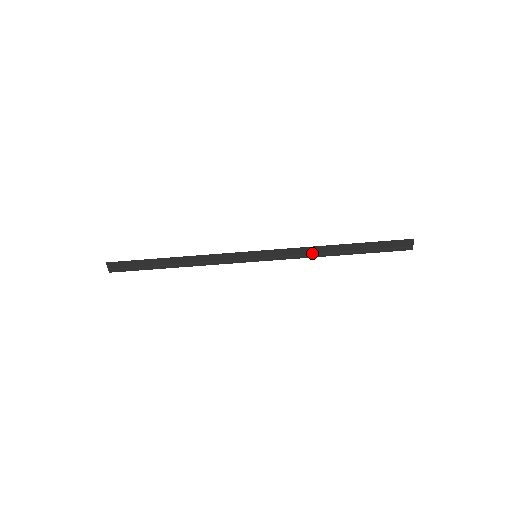
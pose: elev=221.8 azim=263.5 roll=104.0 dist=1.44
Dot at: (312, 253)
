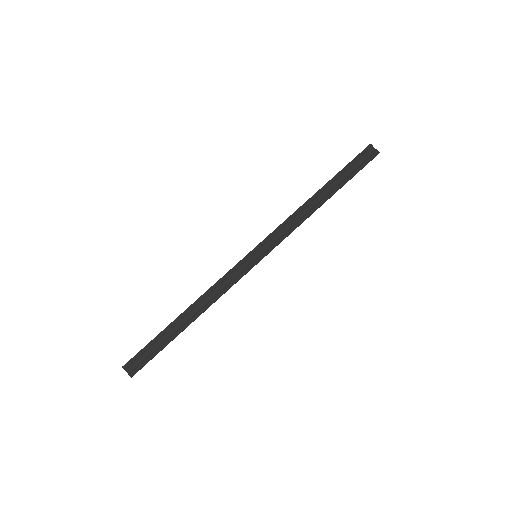
Dot at: (301, 217)
